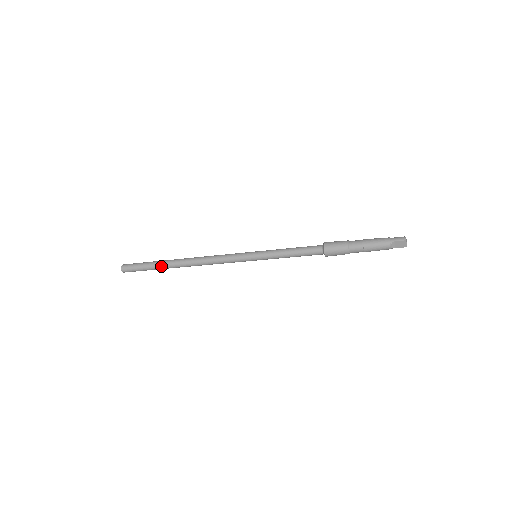
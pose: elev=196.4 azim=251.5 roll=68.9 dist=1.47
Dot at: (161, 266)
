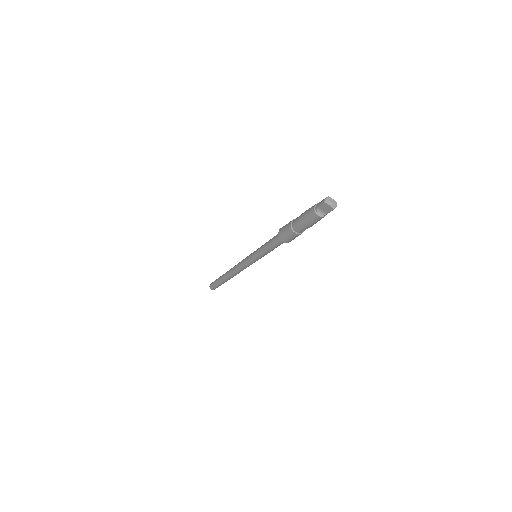
Dot at: (221, 281)
